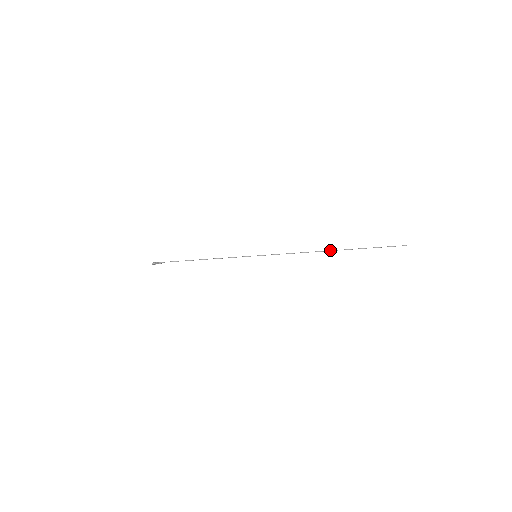
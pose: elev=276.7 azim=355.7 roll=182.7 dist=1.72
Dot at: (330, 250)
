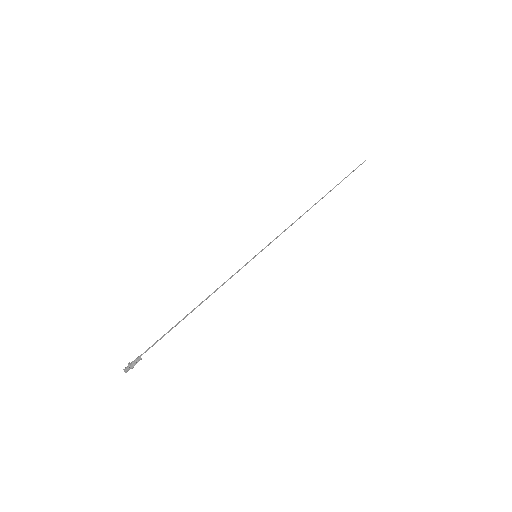
Dot at: occluded
